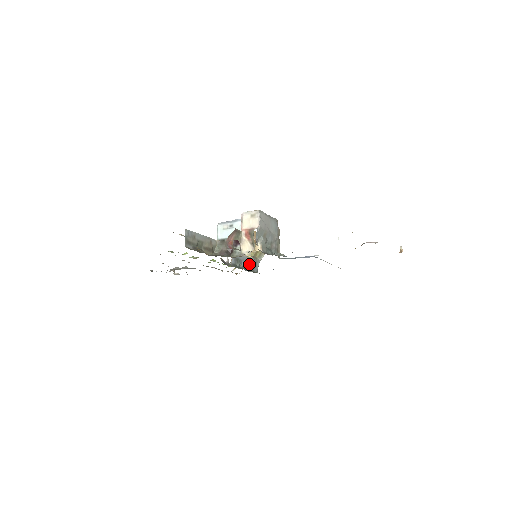
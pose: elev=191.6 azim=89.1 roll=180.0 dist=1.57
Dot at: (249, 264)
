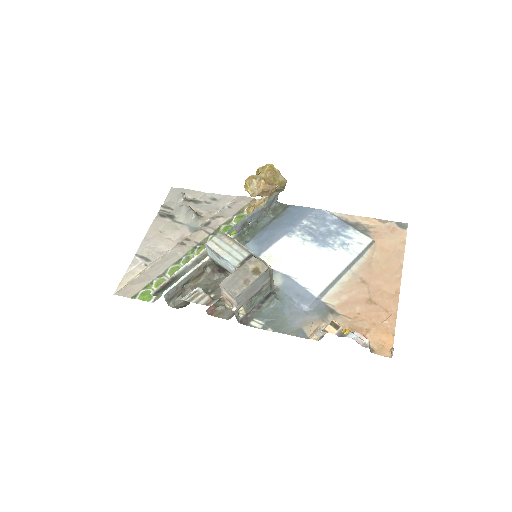
Dot at: (262, 211)
